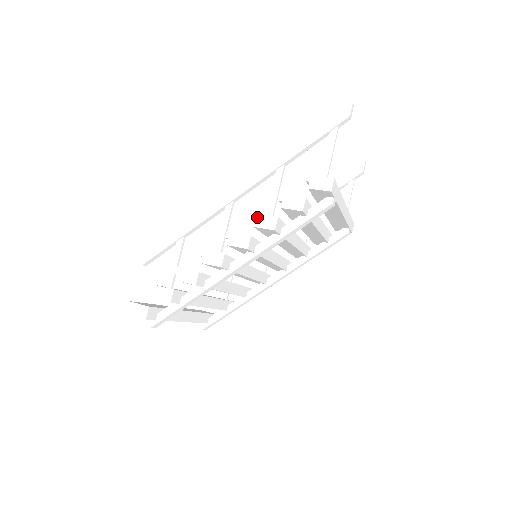
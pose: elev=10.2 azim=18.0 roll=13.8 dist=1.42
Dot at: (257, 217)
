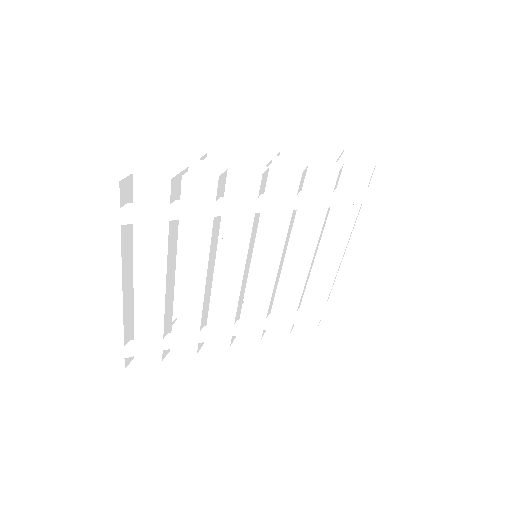
Dot at: (317, 157)
